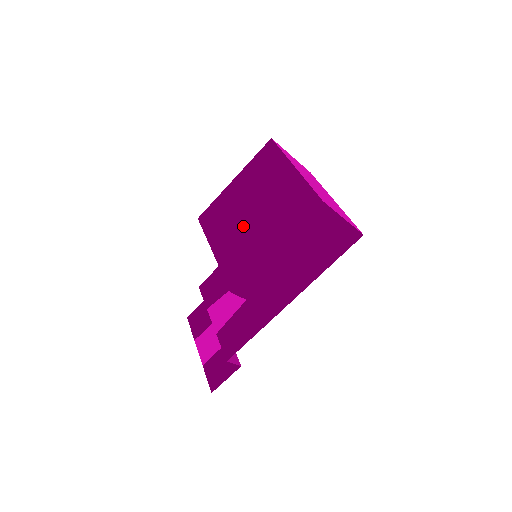
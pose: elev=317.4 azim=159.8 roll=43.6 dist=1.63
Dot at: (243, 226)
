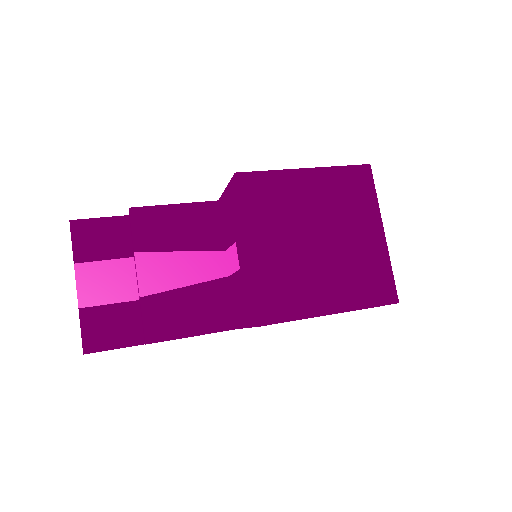
Dot at: (302, 250)
